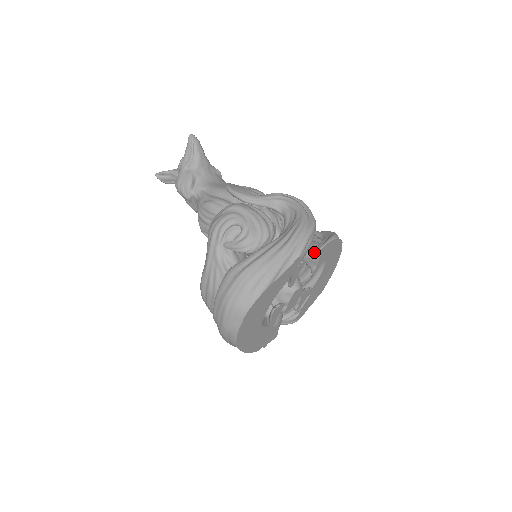
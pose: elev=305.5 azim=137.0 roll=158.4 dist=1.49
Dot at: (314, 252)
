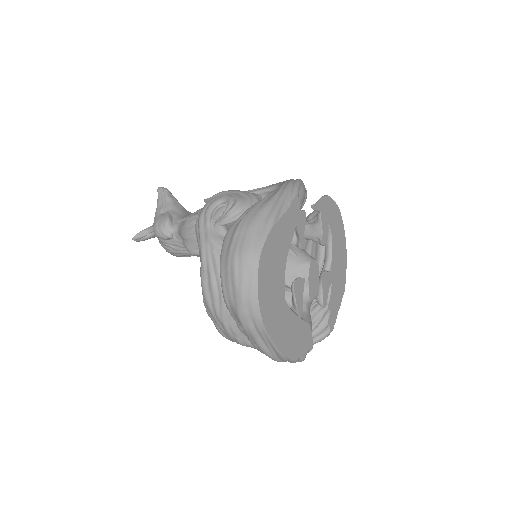
Dot at: (312, 205)
